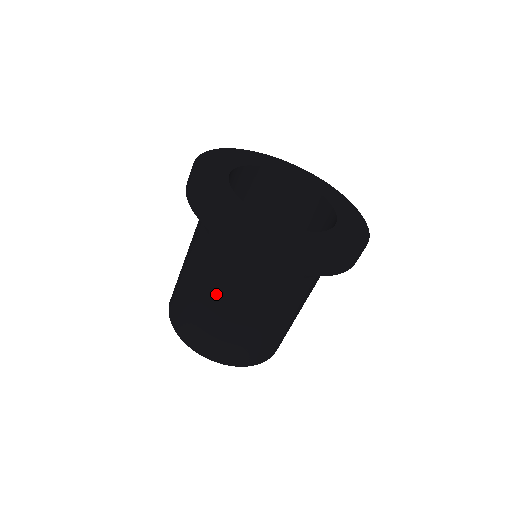
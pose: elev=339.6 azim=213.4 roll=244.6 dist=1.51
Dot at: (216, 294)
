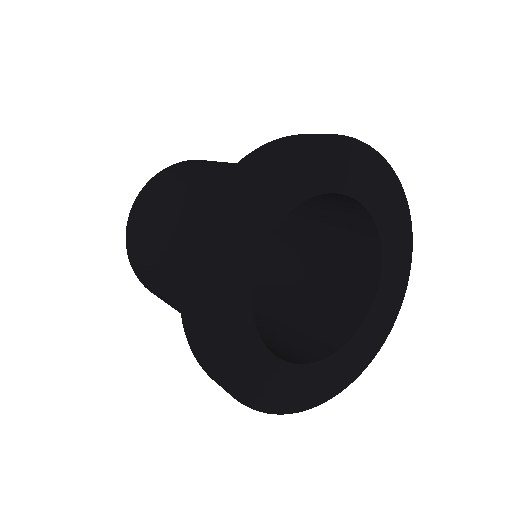
Dot at: (174, 300)
